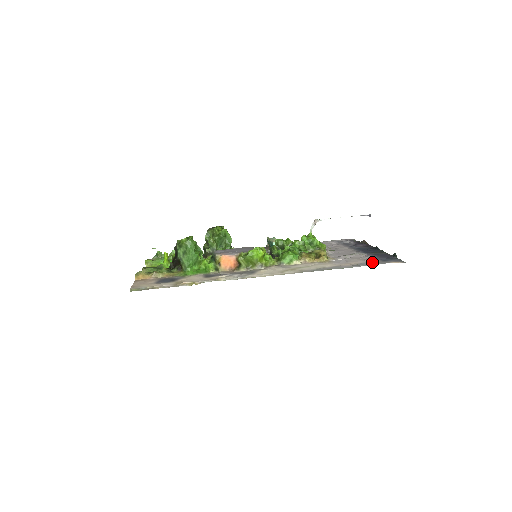
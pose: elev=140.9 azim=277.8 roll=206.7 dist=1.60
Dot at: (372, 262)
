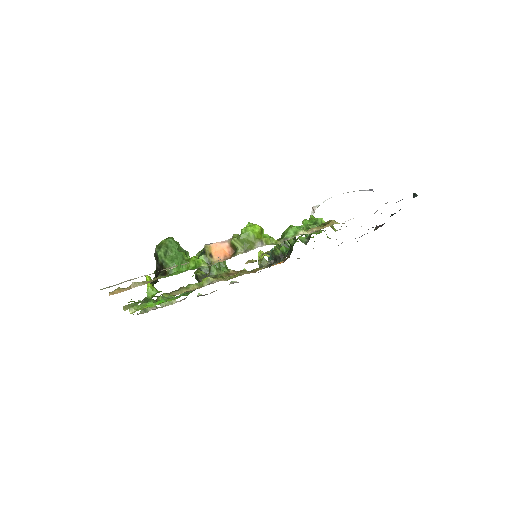
Dot at: occluded
